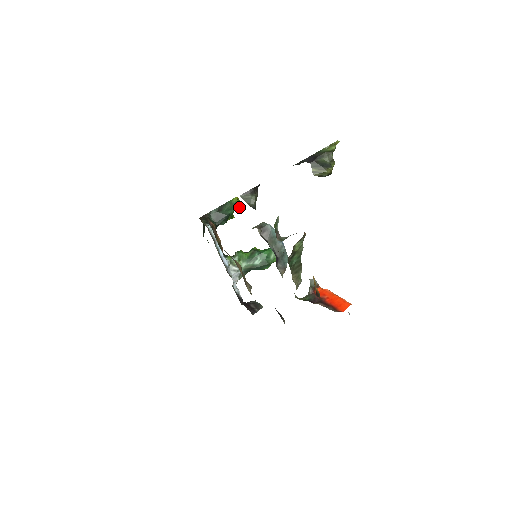
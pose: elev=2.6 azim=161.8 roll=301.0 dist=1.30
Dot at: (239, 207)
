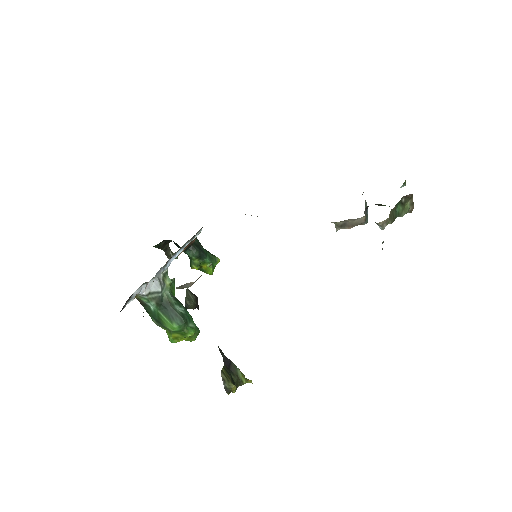
Dot at: (213, 268)
